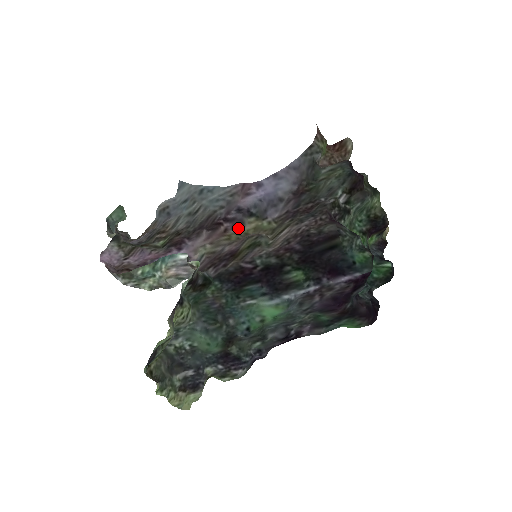
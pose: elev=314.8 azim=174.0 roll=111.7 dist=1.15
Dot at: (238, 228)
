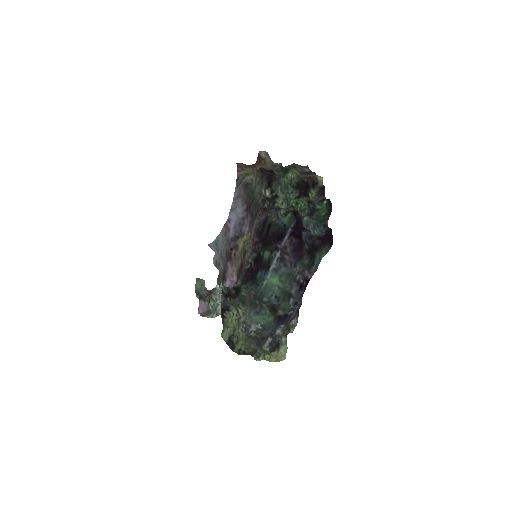
Dot at: (237, 249)
